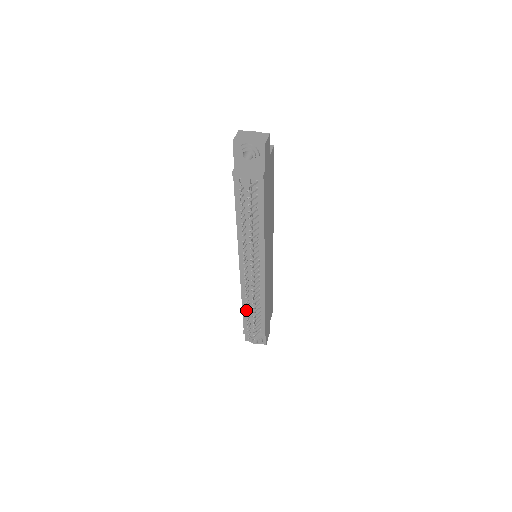
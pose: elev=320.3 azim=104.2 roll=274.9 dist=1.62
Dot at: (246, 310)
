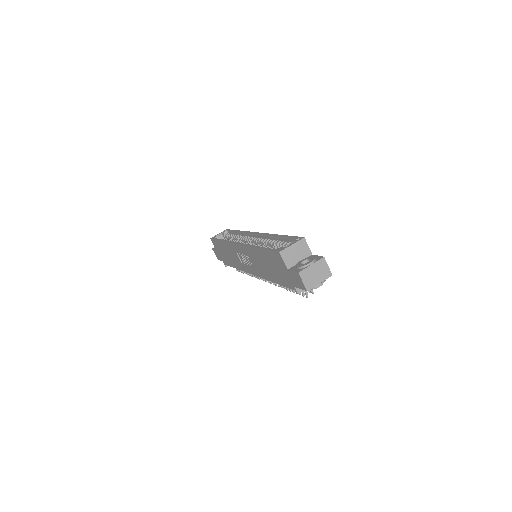
Dot at: (249, 275)
